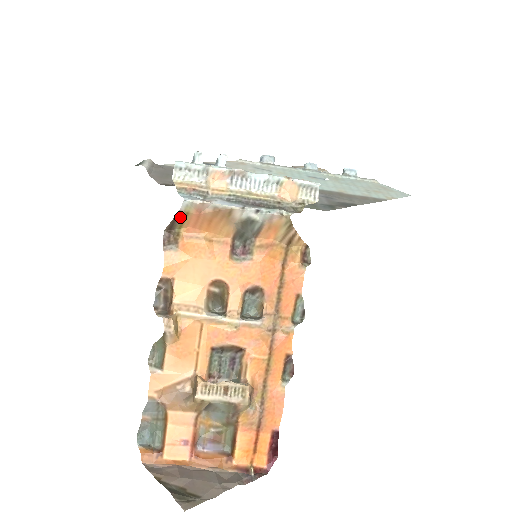
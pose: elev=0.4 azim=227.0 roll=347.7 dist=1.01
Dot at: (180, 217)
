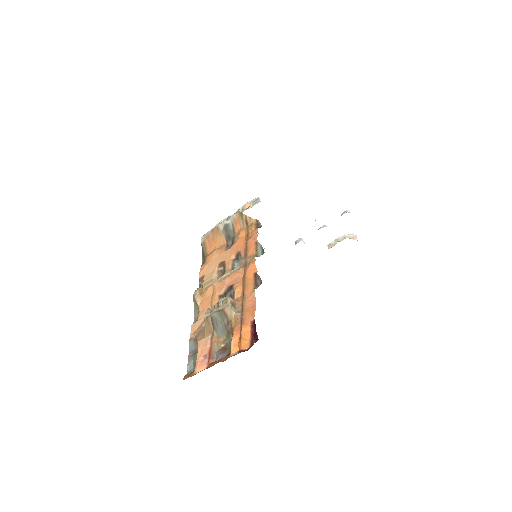
Dot at: (203, 247)
